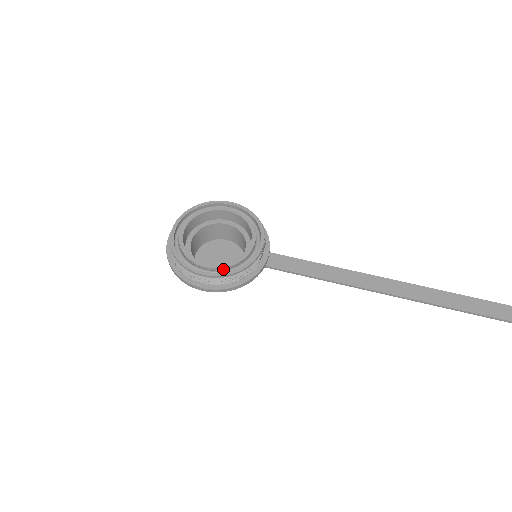
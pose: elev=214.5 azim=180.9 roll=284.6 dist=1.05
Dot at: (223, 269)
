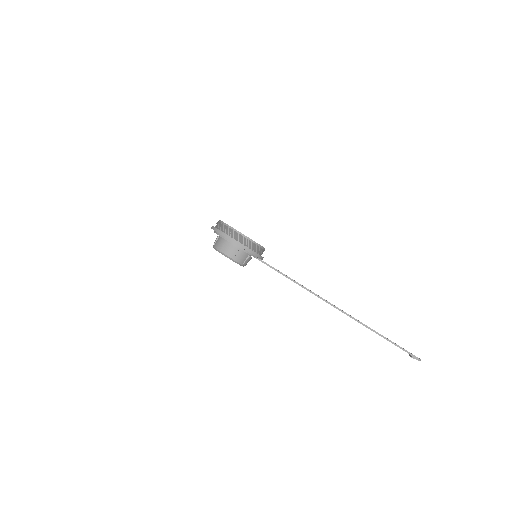
Dot at: occluded
